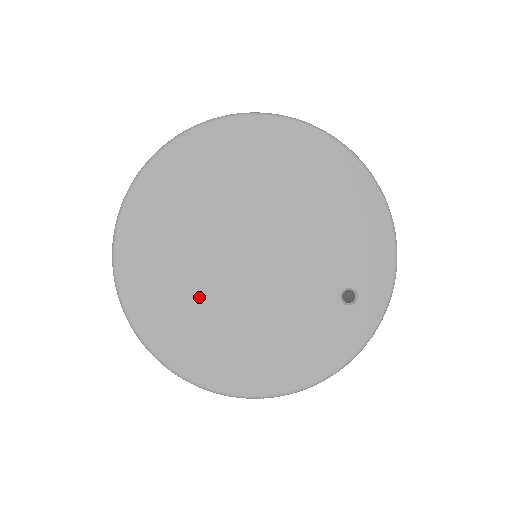
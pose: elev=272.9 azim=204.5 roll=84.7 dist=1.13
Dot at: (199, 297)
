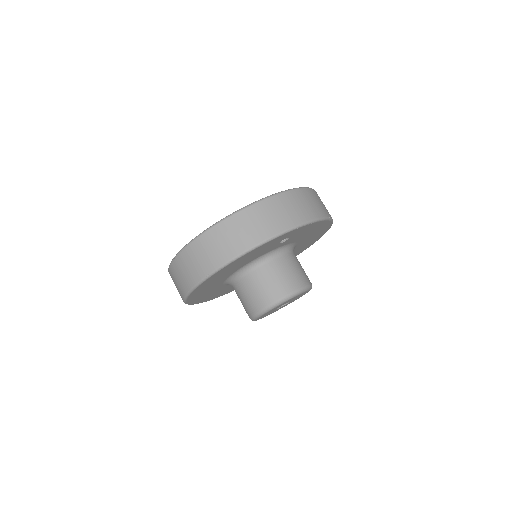
Dot at: occluded
